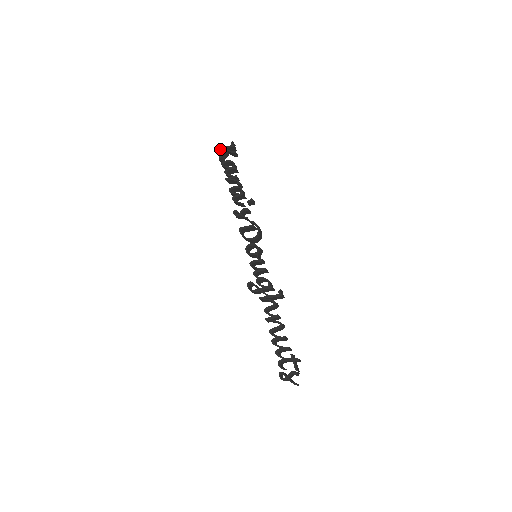
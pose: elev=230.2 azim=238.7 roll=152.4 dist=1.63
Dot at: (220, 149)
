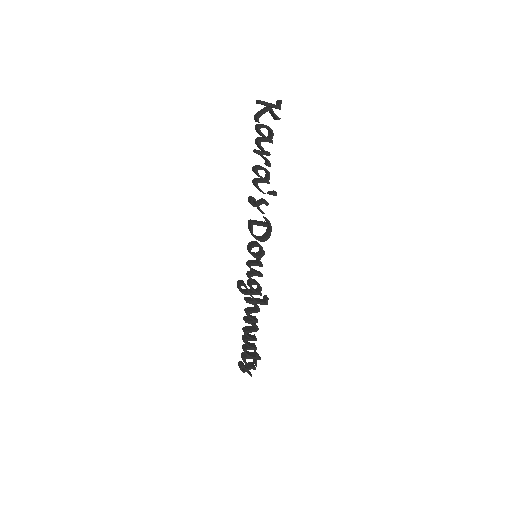
Dot at: (264, 103)
